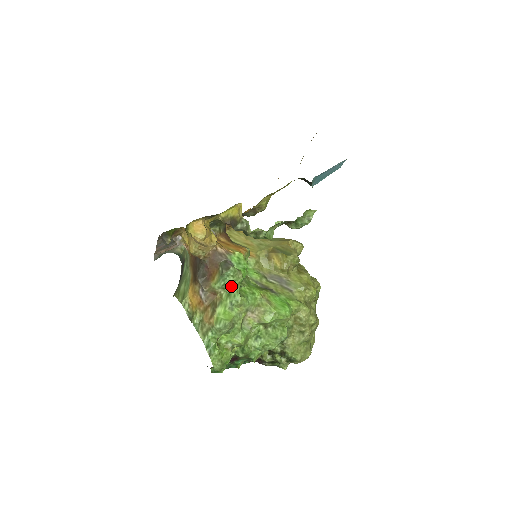
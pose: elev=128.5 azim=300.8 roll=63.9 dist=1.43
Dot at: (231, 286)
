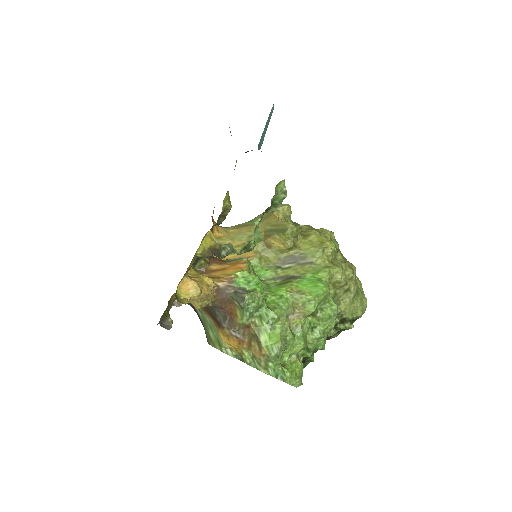
Dot at: (257, 309)
